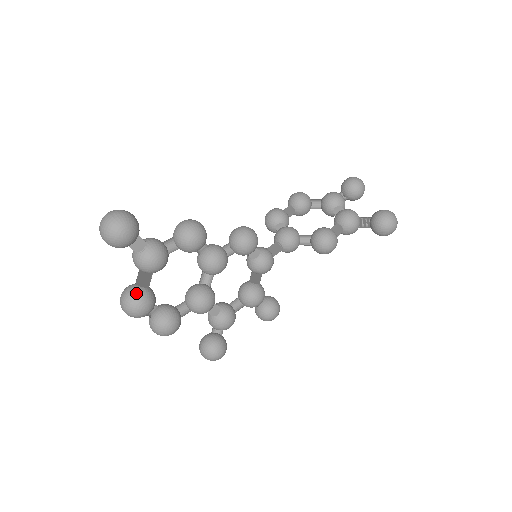
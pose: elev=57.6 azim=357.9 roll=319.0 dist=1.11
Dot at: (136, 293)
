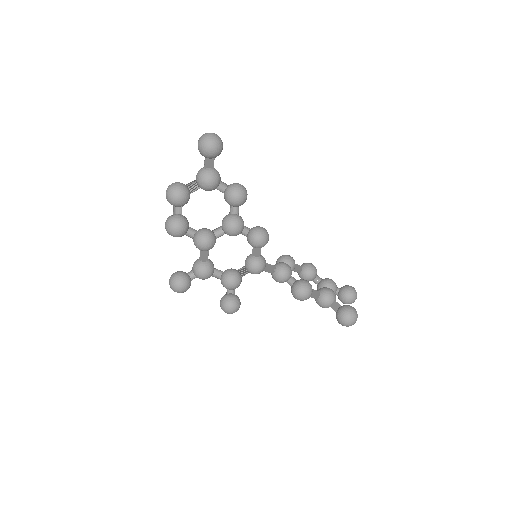
Dot at: (182, 186)
